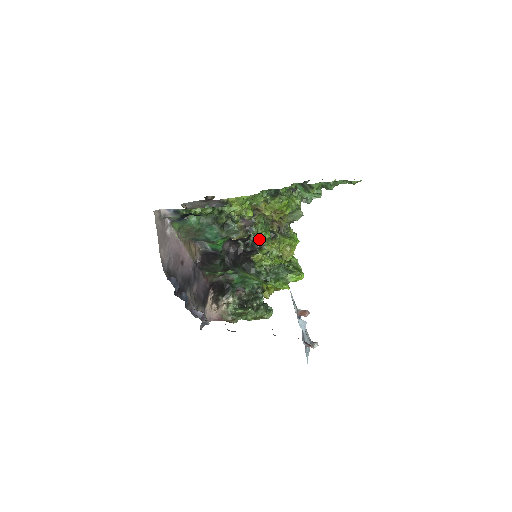
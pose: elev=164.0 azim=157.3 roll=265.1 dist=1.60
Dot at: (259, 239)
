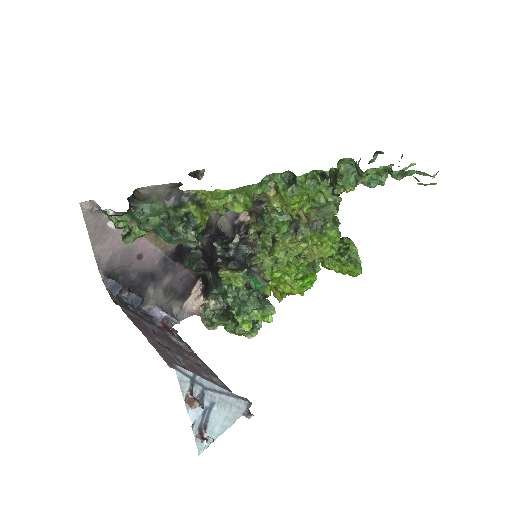
Dot at: (273, 231)
